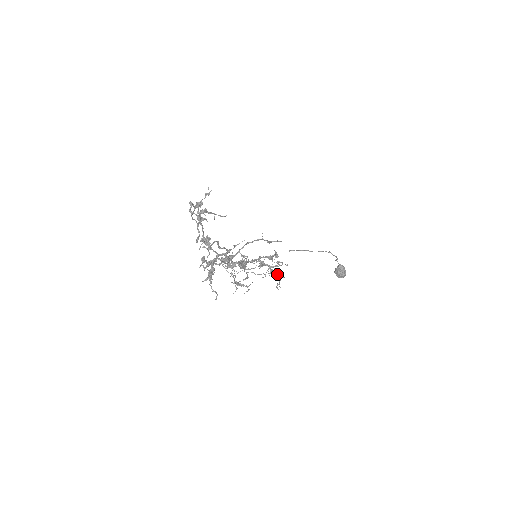
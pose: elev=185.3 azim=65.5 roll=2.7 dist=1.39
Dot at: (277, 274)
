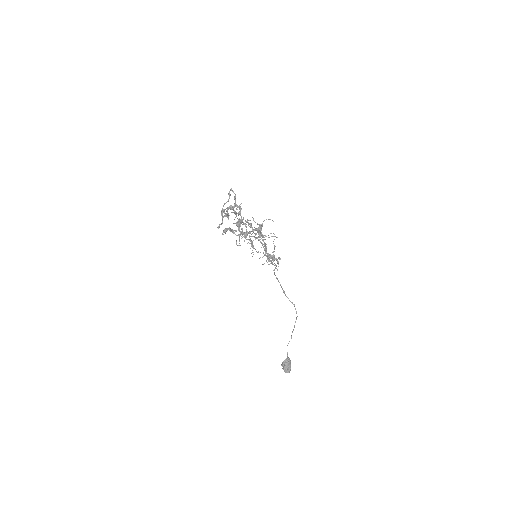
Dot at: (276, 258)
